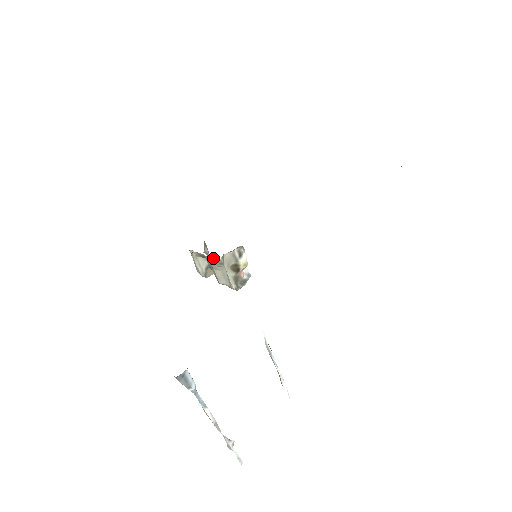
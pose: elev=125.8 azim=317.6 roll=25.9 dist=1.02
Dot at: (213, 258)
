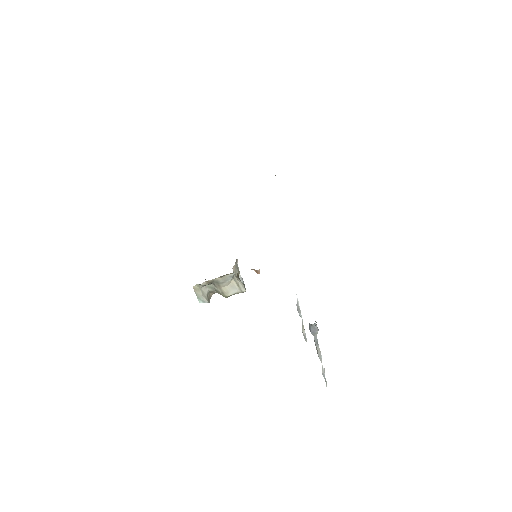
Dot at: (225, 276)
